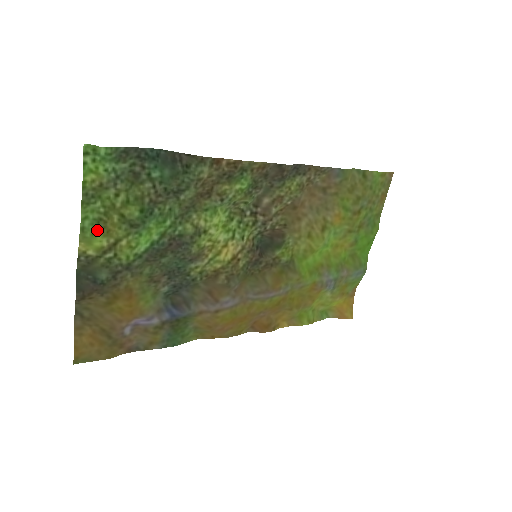
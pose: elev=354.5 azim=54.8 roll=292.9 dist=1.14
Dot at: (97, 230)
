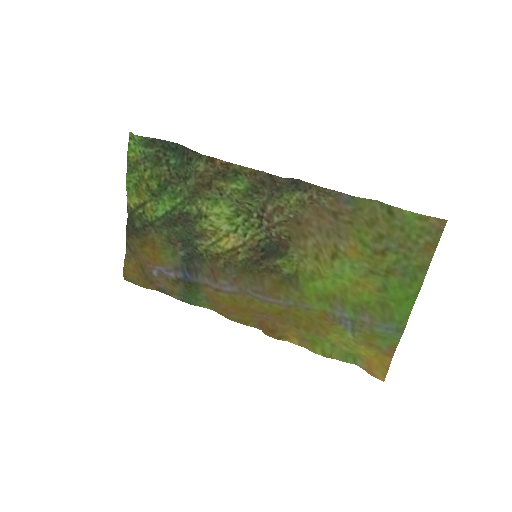
Dot at: (135, 191)
